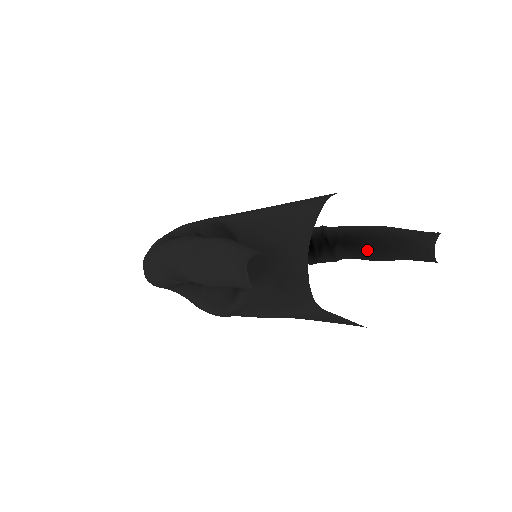
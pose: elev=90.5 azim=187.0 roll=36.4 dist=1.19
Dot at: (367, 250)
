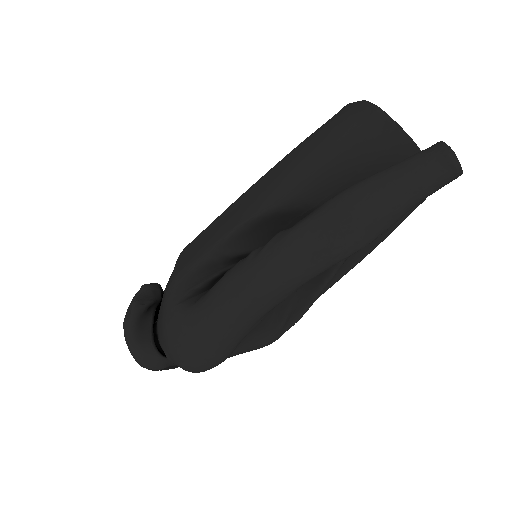
Dot at: occluded
